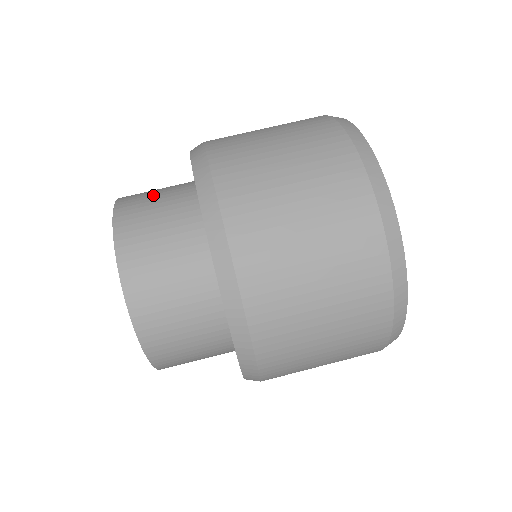
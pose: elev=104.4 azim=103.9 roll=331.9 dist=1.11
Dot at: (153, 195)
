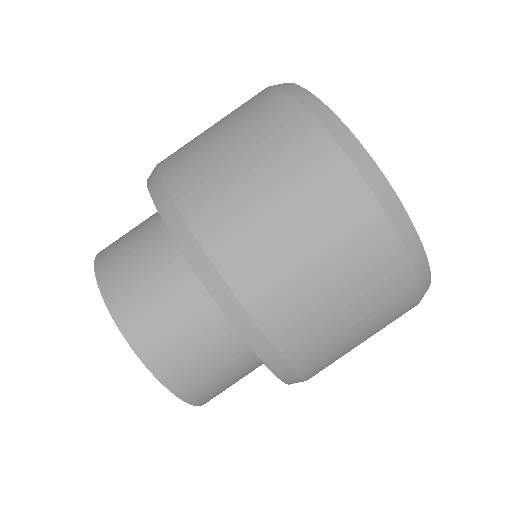
Dot at: (129, 231)
